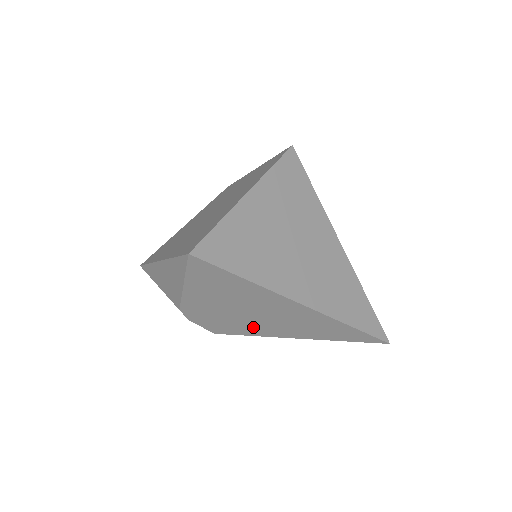
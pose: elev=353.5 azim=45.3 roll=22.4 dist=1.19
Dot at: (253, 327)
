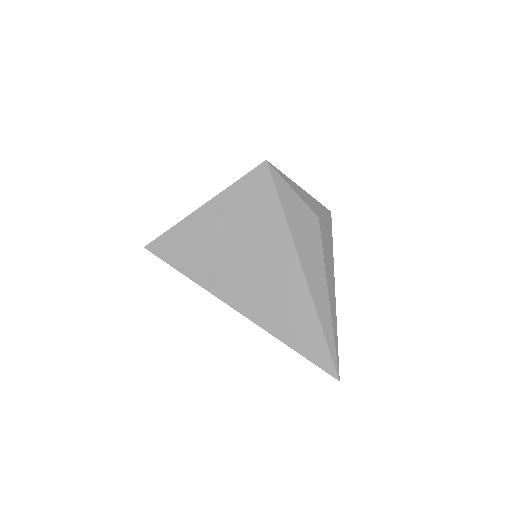
Dot at: occluded
